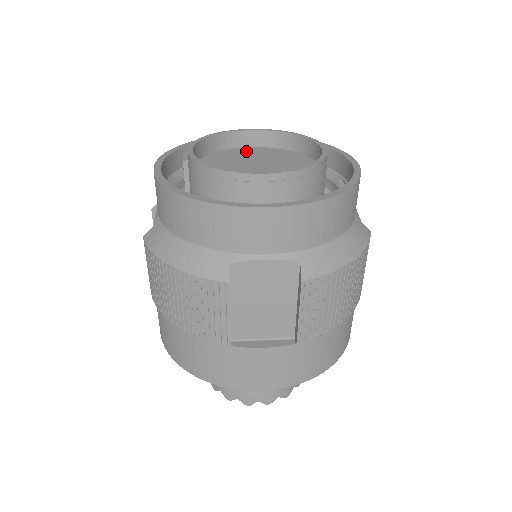
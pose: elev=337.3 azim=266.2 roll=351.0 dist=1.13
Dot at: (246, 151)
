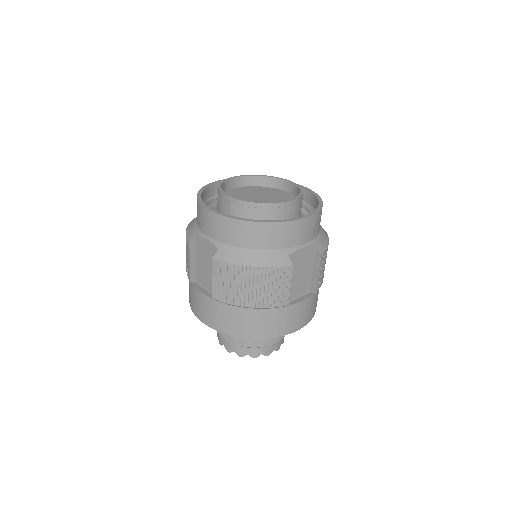
Dot at: (278, 192)
